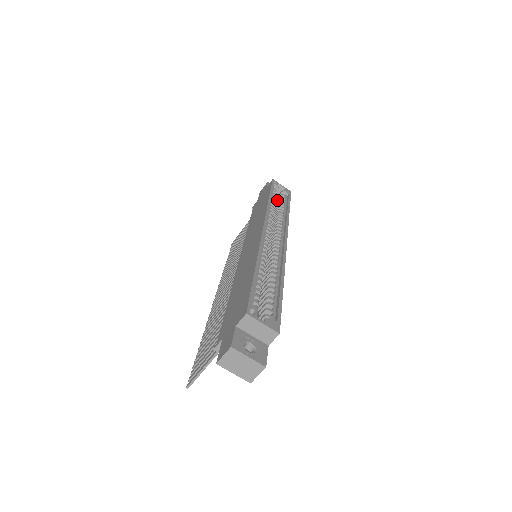
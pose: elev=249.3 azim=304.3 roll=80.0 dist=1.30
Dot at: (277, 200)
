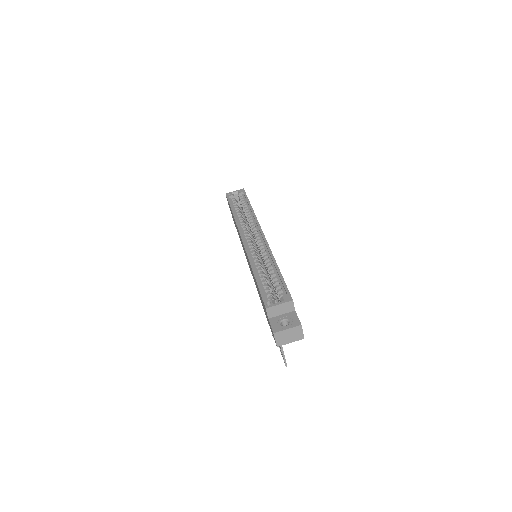
Dot at: occluded
